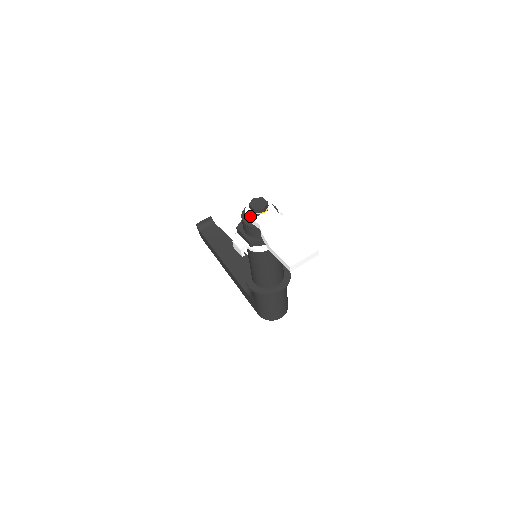
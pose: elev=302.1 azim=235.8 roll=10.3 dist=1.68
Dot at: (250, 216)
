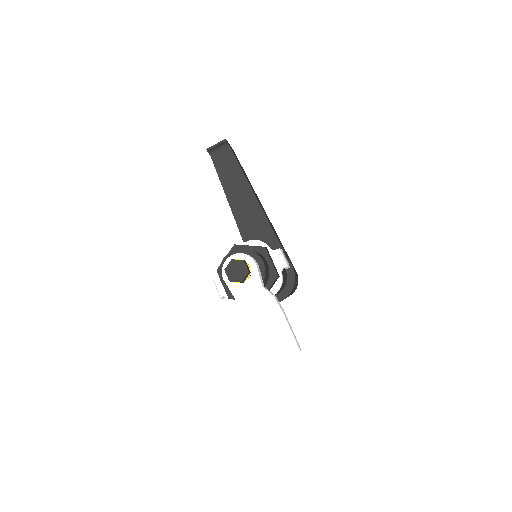
Dot at: (226, 281)
